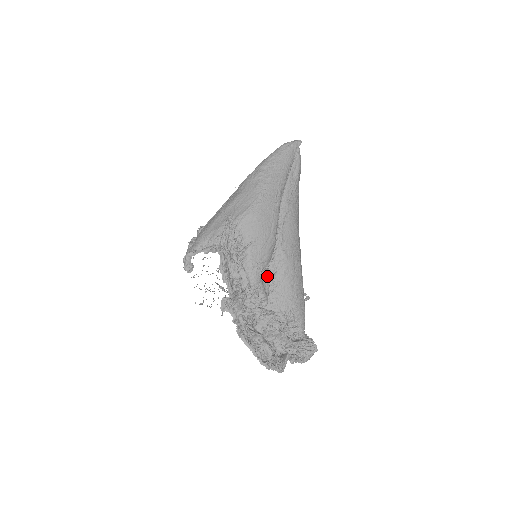
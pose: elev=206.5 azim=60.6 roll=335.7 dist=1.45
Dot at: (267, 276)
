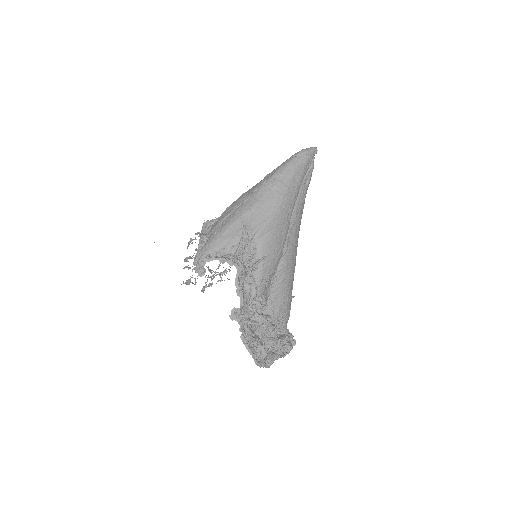
Dot at: (270, 284)
